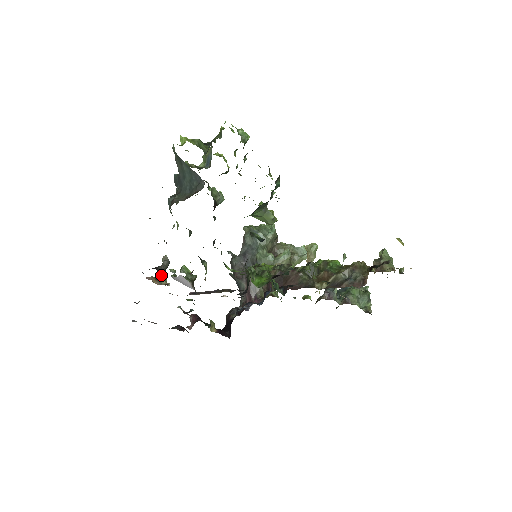
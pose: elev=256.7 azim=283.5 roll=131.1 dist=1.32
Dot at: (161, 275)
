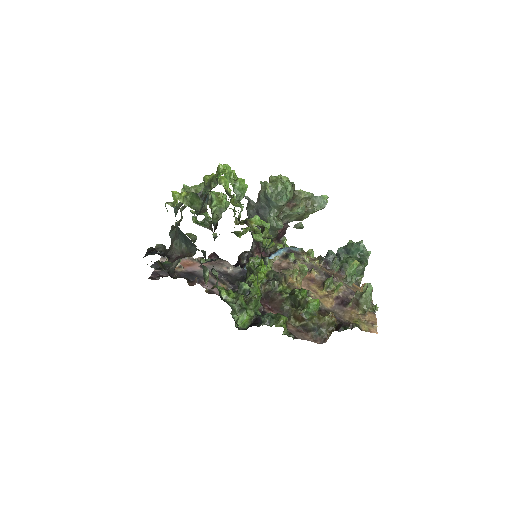
Dot at: (172, 274)
